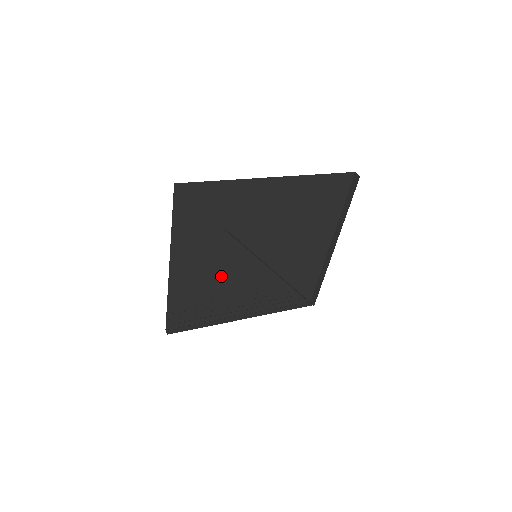
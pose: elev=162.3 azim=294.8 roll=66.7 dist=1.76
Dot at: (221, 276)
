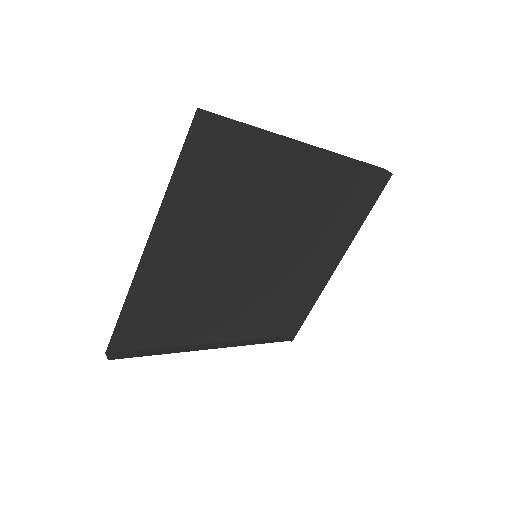
Dot at: (204, 278)
